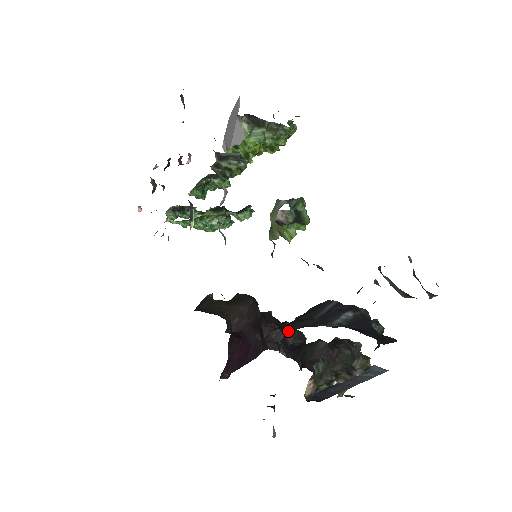
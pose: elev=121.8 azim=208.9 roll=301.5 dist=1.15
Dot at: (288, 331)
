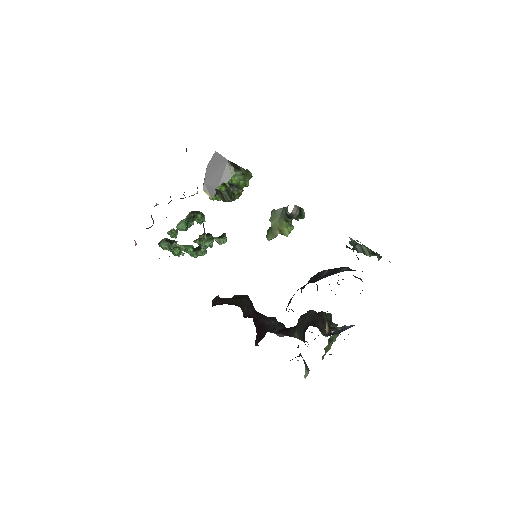
Dot at: (273, 321)
